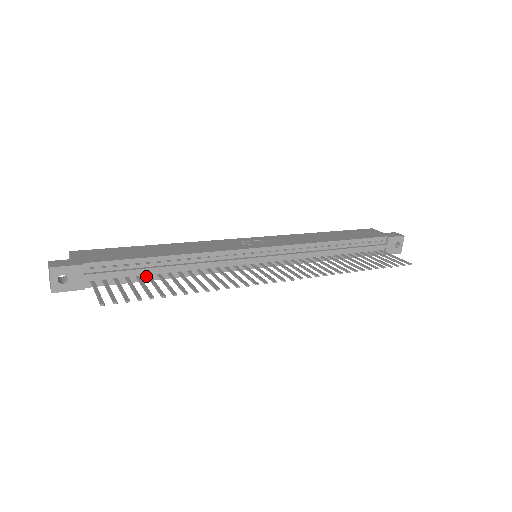
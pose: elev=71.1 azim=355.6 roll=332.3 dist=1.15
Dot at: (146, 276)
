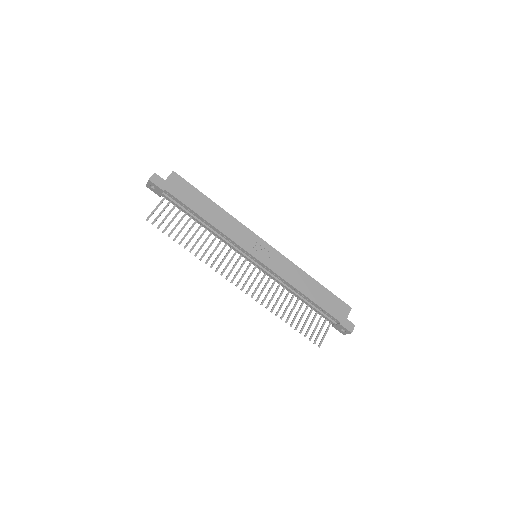
Dot at: (191, 216)
